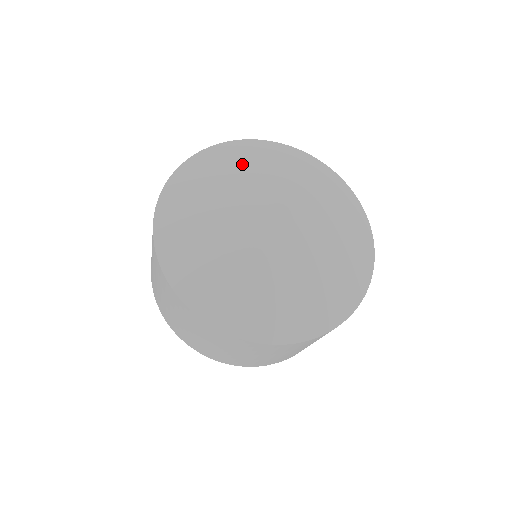
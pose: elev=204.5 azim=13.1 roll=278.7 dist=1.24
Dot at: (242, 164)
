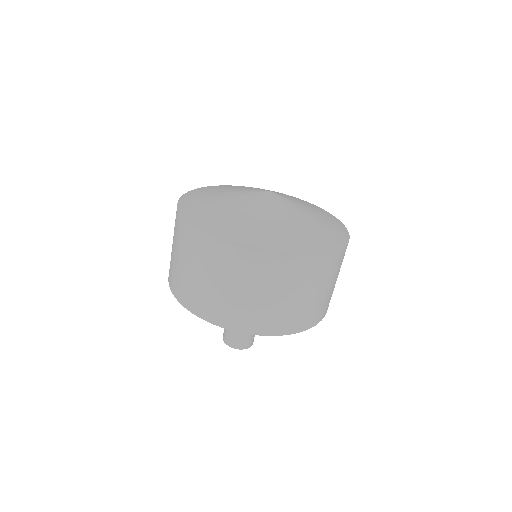
Dot at: occluded
